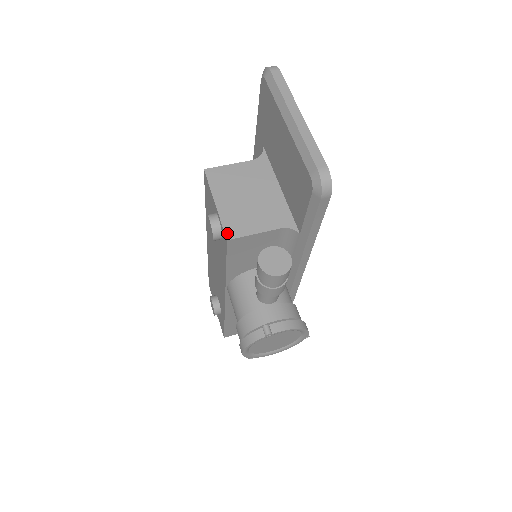
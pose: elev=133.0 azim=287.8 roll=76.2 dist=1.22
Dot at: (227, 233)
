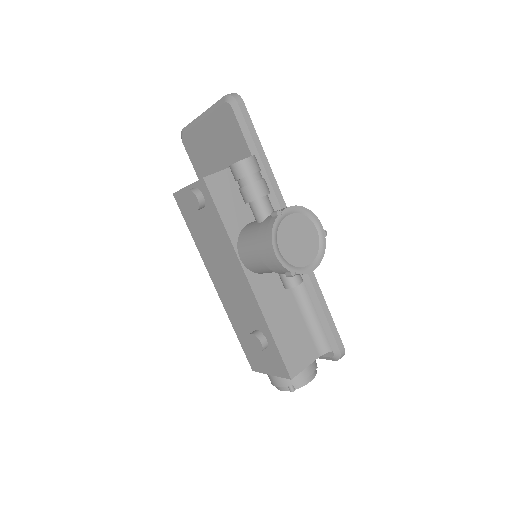
Dot at: (201, 178)
